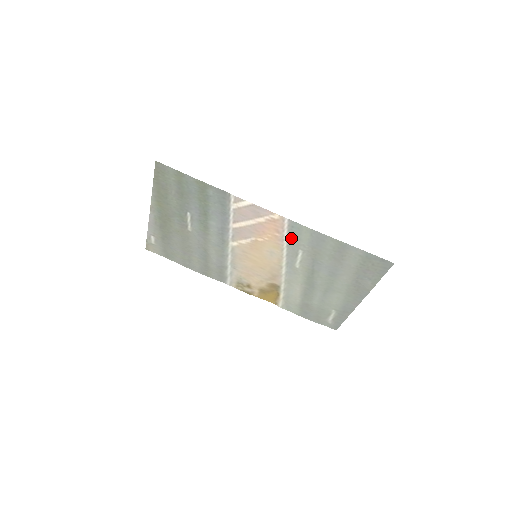
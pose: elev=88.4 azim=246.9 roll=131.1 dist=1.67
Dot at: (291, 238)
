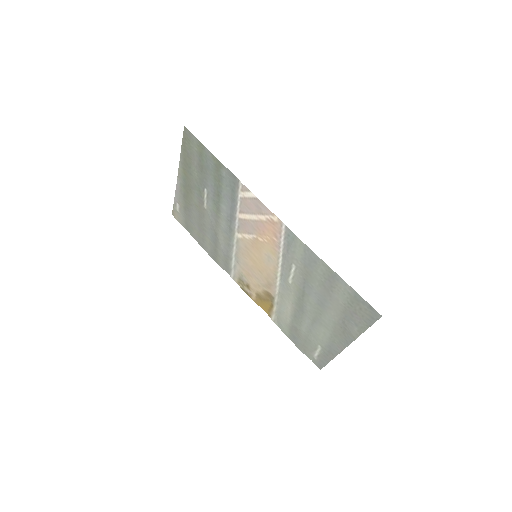
Dot at: (287, 248)
